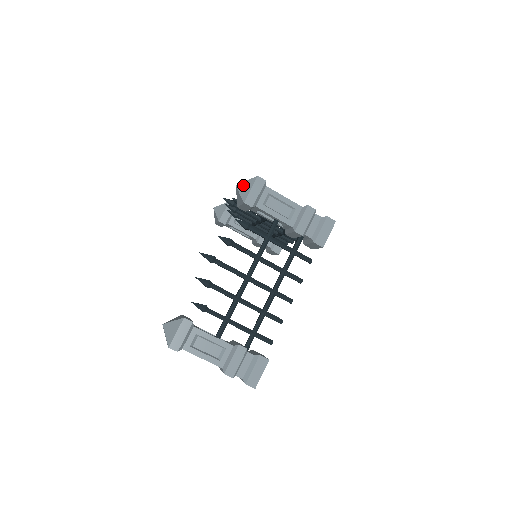
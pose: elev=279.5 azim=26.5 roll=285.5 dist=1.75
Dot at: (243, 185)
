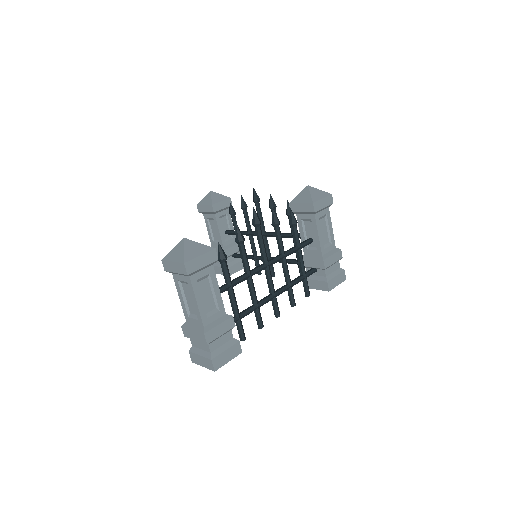
Dot at: (316, 190)
